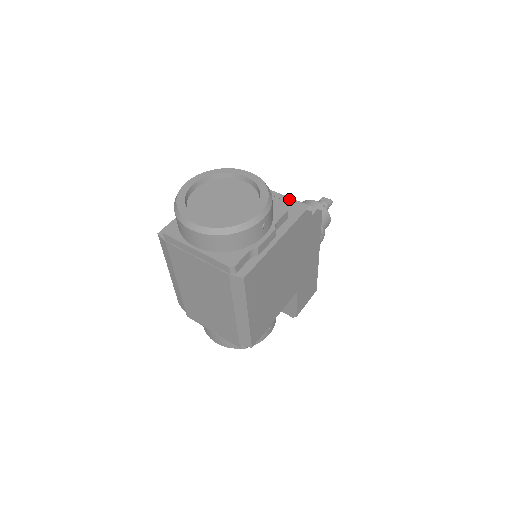
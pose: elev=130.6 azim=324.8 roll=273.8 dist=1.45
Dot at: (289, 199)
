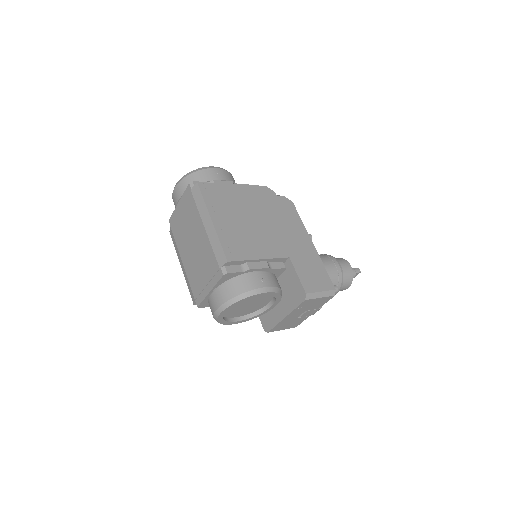
Dot at: occluded
